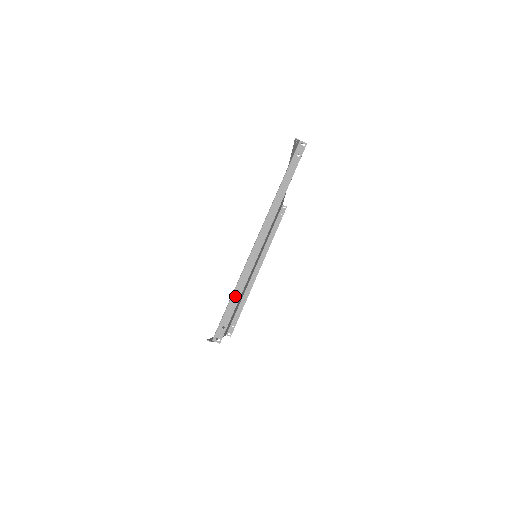
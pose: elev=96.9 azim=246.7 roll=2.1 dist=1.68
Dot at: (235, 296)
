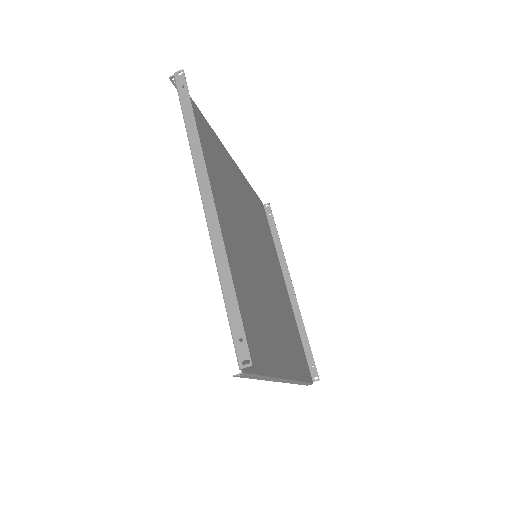
Dot at: (226, 289)
